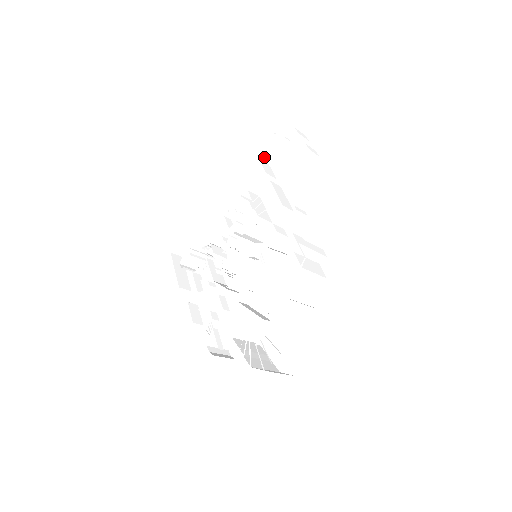
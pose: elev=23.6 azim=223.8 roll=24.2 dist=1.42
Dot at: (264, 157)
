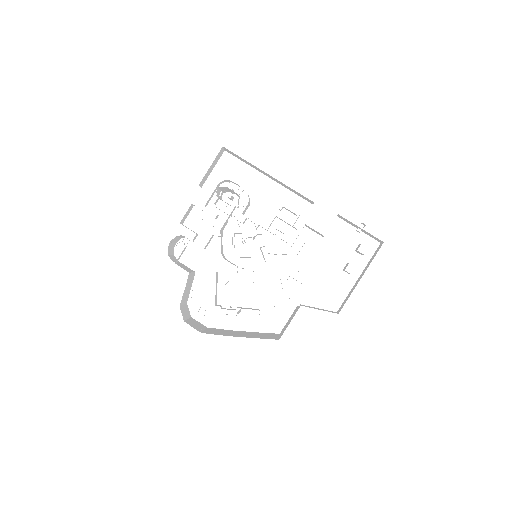
Dot at: (340, 216)
